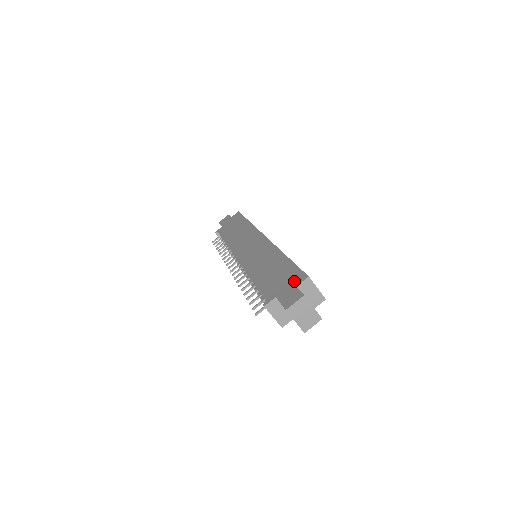
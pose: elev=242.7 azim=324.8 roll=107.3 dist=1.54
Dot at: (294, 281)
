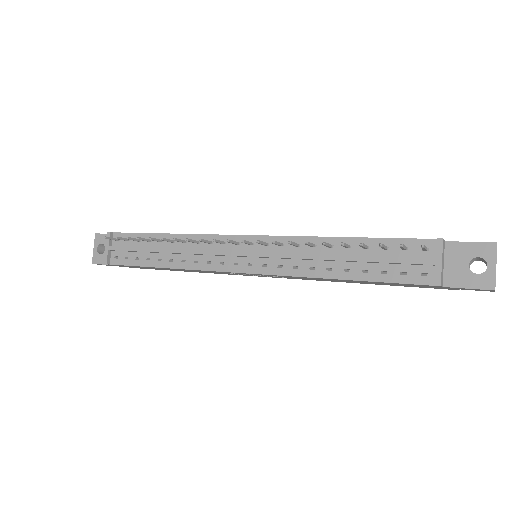
Dot at: occluded
